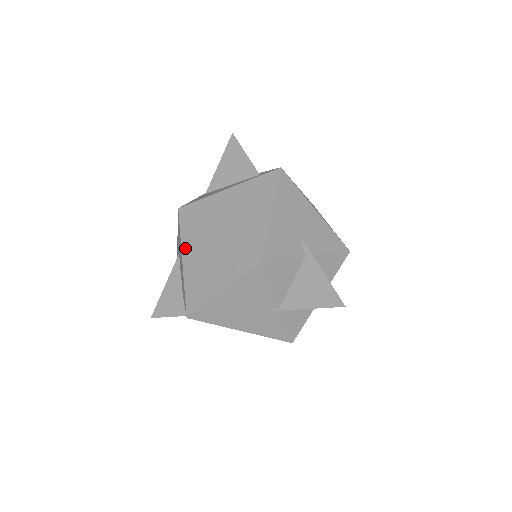
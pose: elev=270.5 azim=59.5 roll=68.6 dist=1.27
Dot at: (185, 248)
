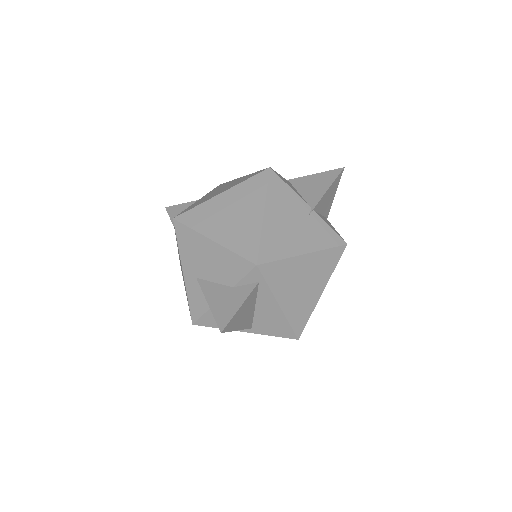
Dot at: (204, 230)
